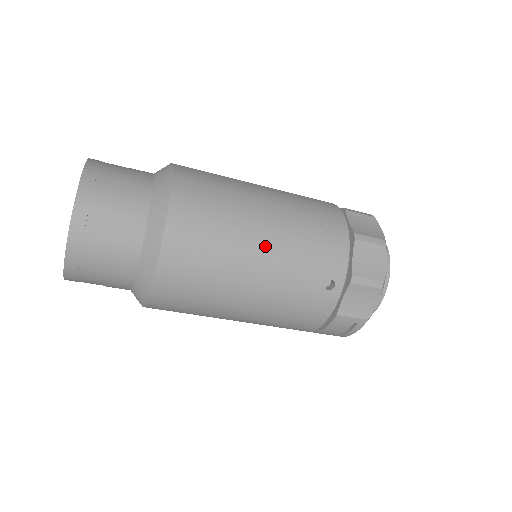
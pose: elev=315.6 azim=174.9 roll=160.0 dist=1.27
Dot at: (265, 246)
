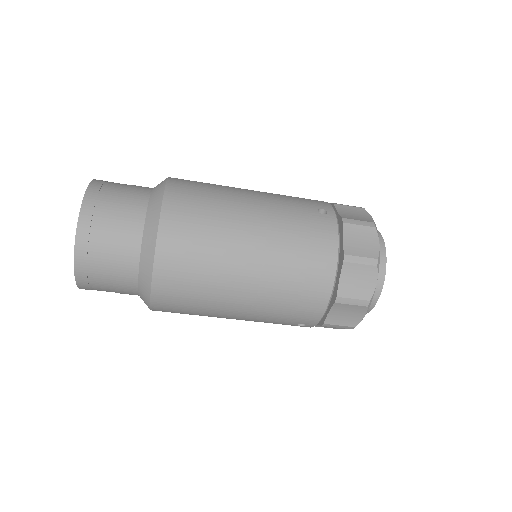
Dot at: (241, 310)
